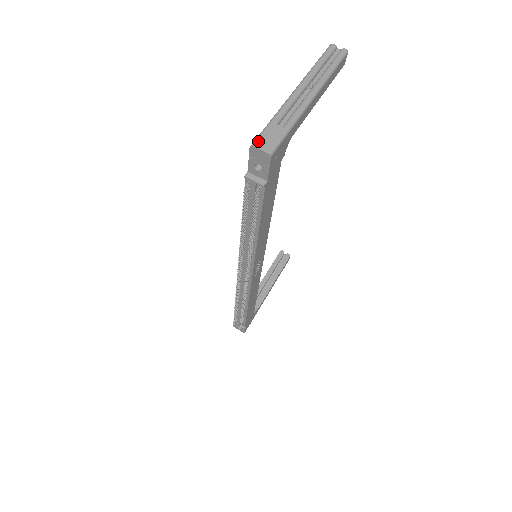
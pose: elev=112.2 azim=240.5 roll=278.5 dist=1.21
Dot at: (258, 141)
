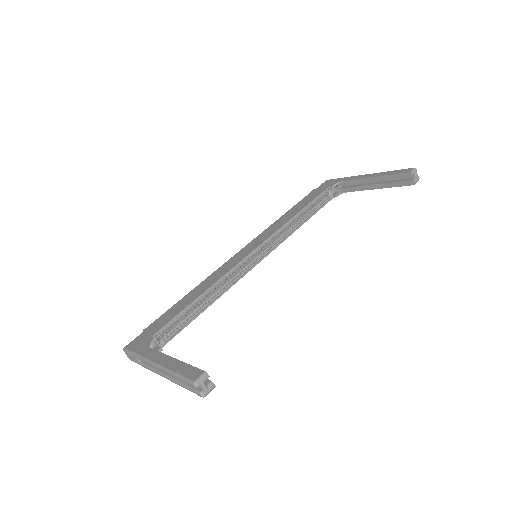
Dot at: (126, 353)
